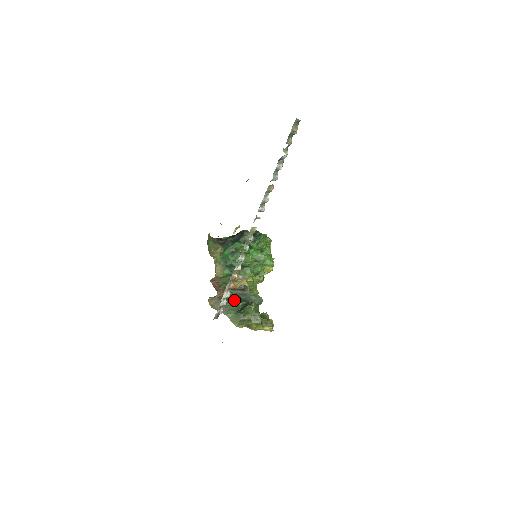
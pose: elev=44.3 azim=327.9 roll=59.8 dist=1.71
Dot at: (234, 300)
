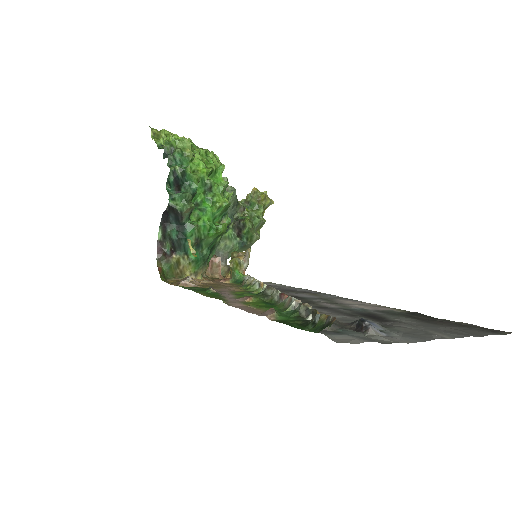
Dot at: occluded
